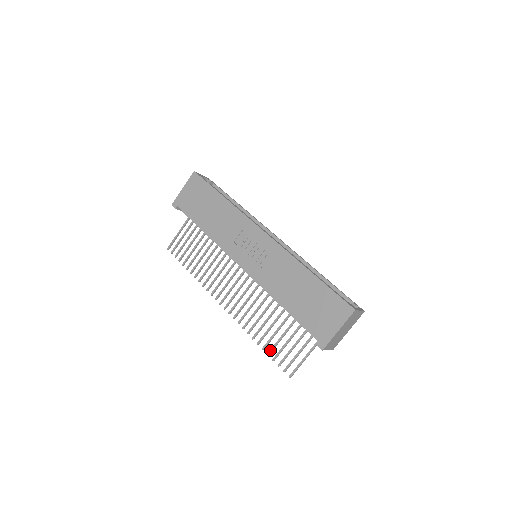
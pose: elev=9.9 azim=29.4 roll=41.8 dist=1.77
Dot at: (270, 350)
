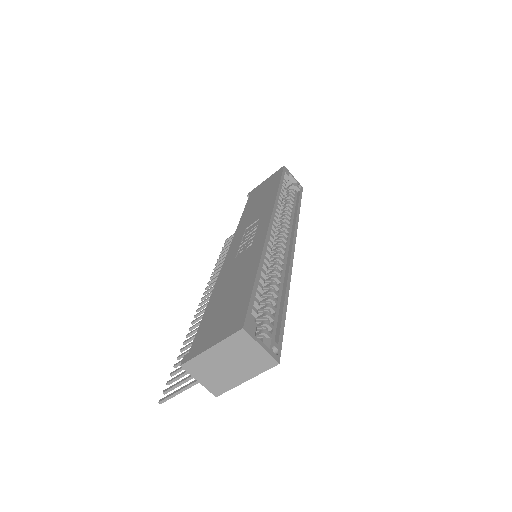
Dot at: (179, 361)
